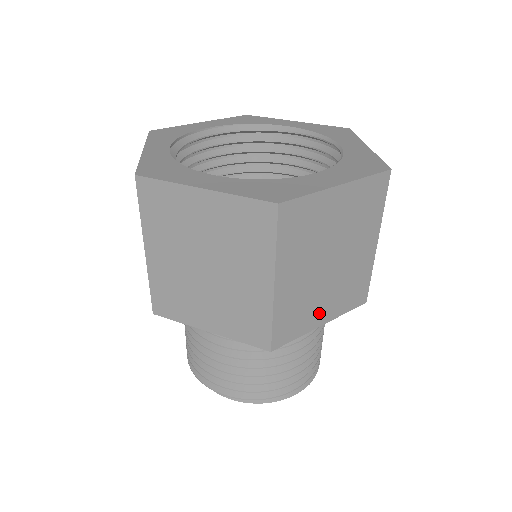
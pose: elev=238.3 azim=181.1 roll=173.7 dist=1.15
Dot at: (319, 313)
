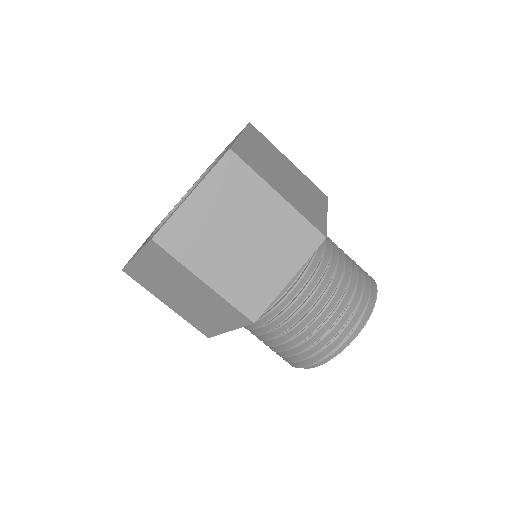
Dot at: (275, 275)
